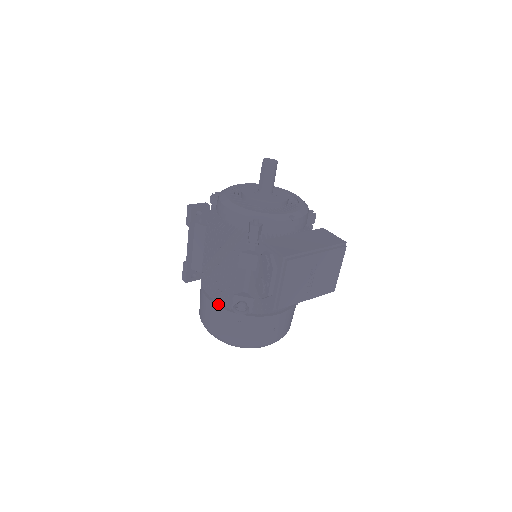
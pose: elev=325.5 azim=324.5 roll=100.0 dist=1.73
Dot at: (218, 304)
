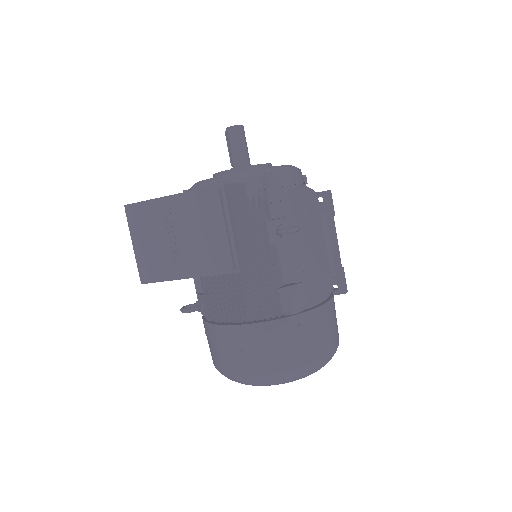
Dot at: occluded
